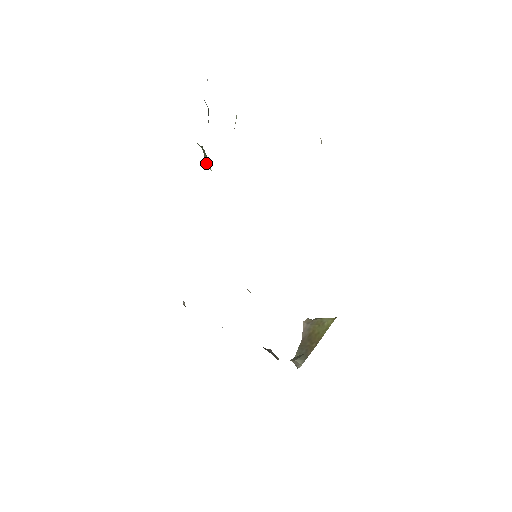
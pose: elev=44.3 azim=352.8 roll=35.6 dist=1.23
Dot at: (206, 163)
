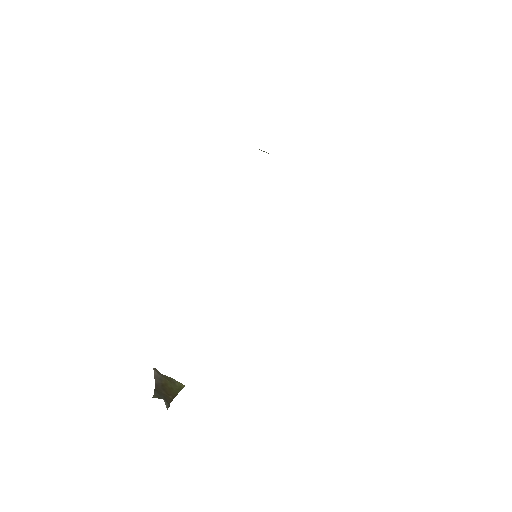
Dot at: occluded
